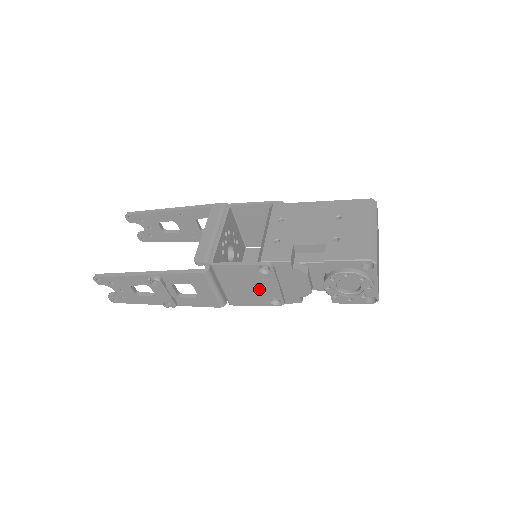
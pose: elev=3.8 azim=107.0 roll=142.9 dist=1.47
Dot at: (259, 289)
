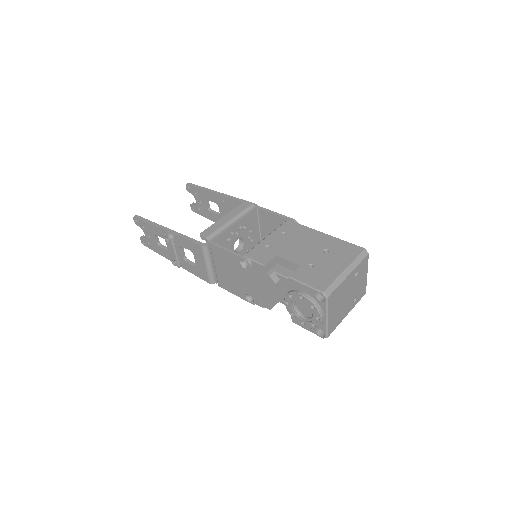
Dot at: (239, 280)
